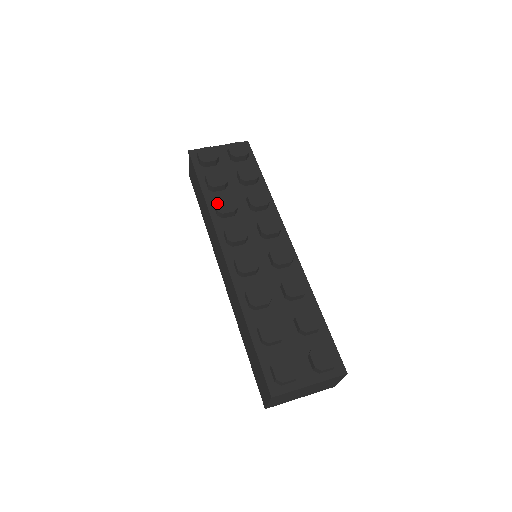
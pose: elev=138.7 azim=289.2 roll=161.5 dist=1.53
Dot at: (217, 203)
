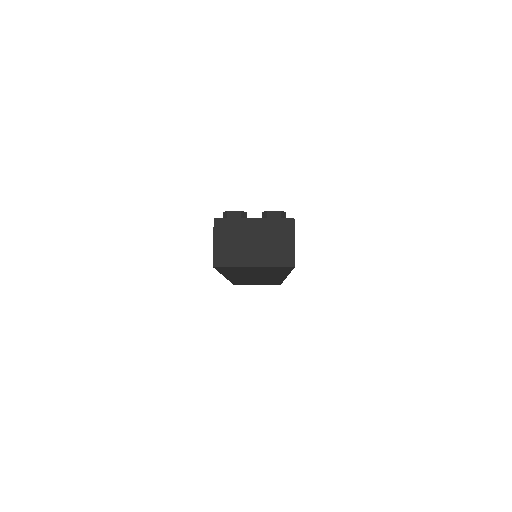
Dot at: occluded
